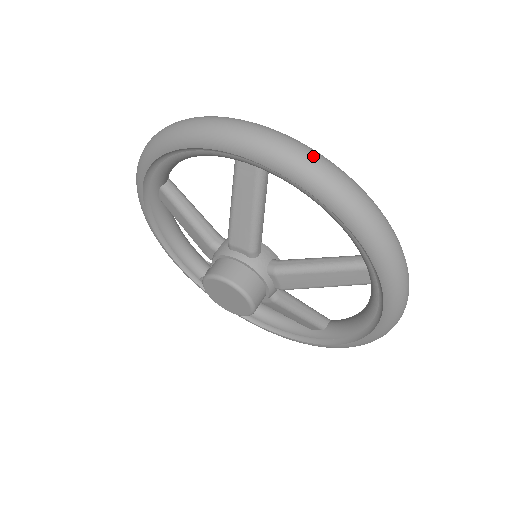
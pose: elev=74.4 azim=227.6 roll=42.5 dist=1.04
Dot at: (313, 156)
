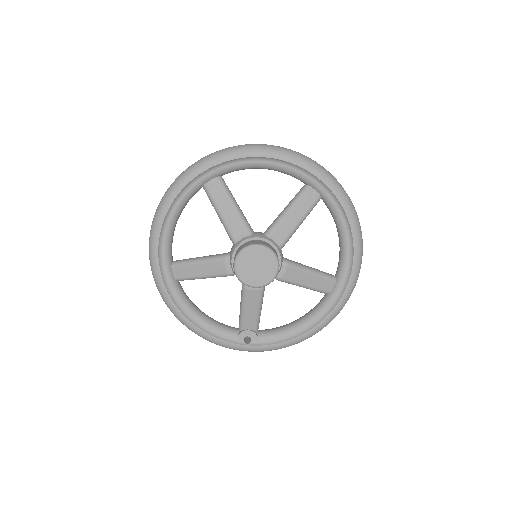
Dot at: (237, 146)
